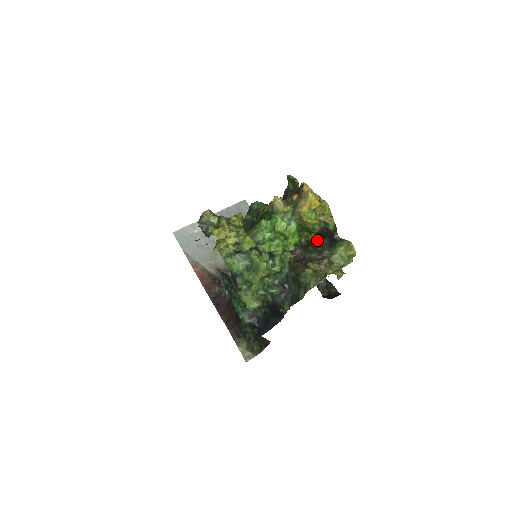
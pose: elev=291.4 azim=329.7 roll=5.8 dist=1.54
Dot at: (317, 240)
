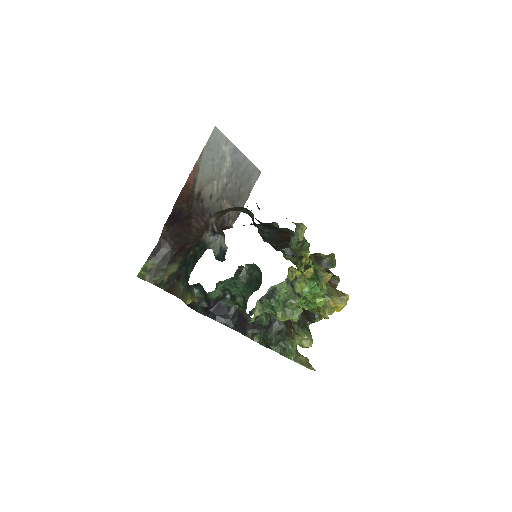
Dot at: occluded
